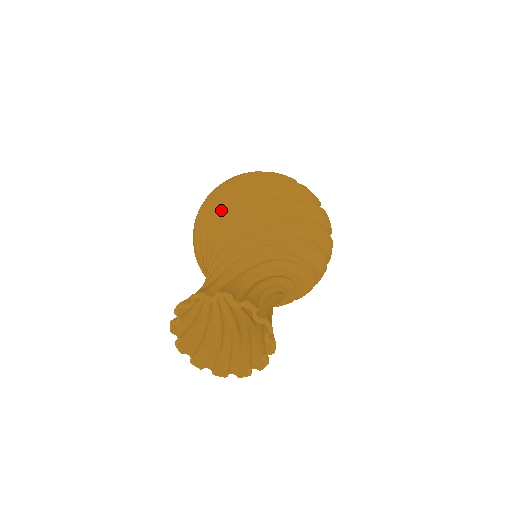
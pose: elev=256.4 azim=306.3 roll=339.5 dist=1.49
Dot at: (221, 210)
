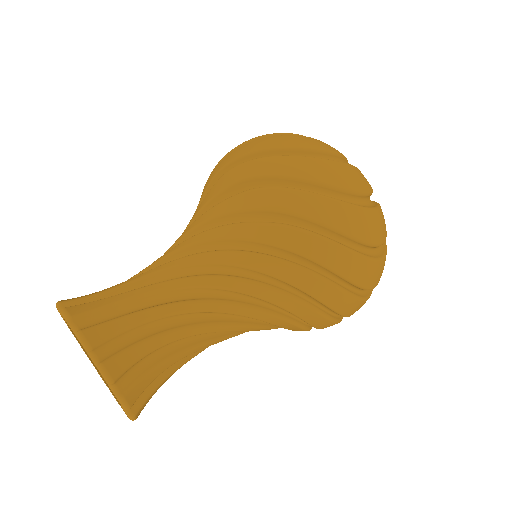
Dot at: (225, 184)
